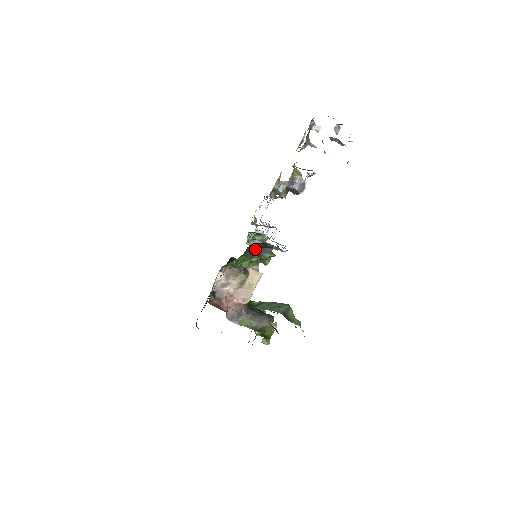
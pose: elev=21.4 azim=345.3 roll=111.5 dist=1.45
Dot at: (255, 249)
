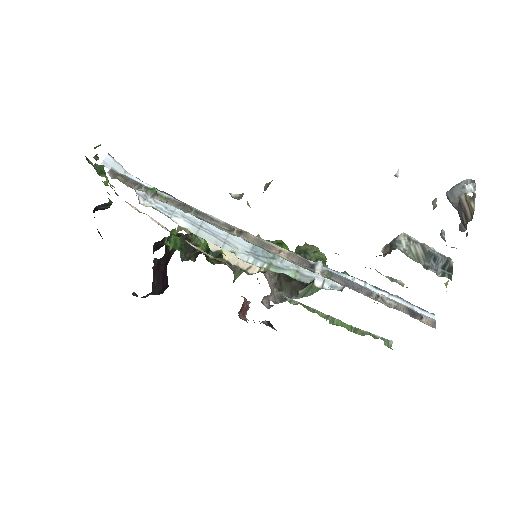
Dot at: occluded
